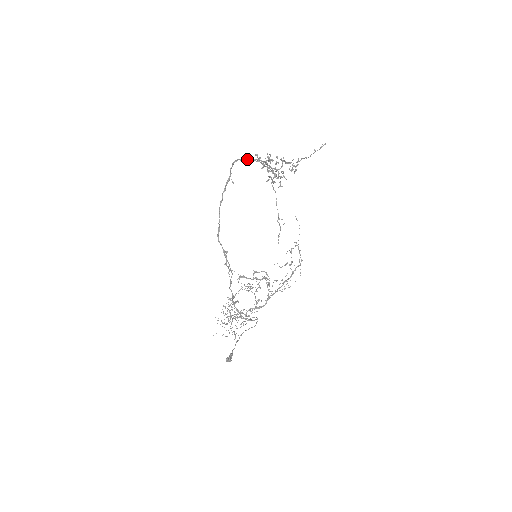
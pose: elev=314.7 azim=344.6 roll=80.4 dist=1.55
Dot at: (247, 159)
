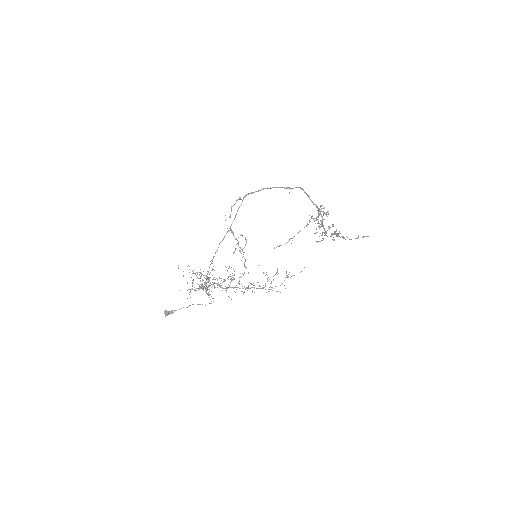
Dot at: (313, 202)
